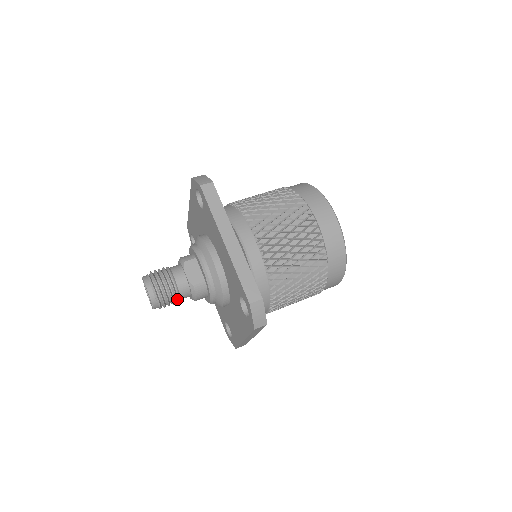
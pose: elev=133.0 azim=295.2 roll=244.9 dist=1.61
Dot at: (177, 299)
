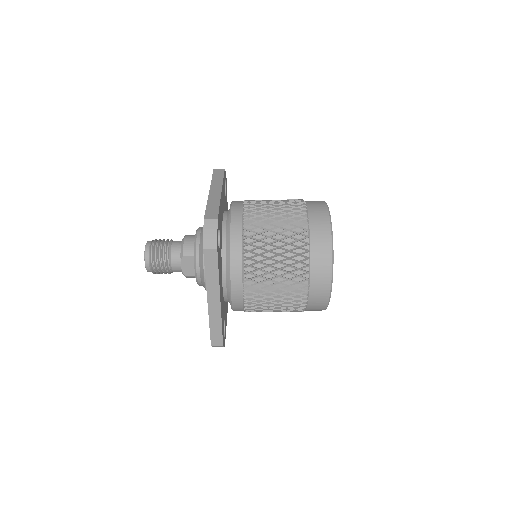
Dot at: occluded
